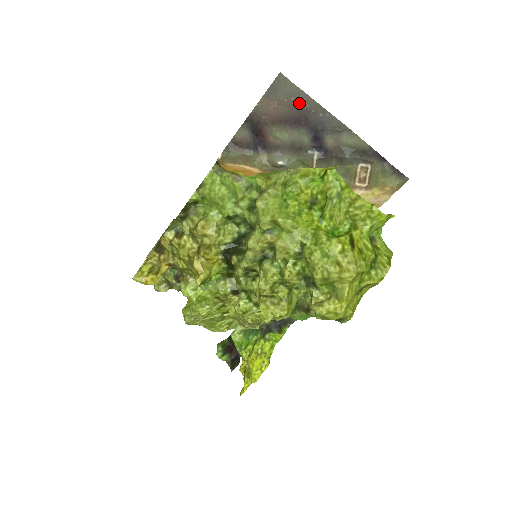
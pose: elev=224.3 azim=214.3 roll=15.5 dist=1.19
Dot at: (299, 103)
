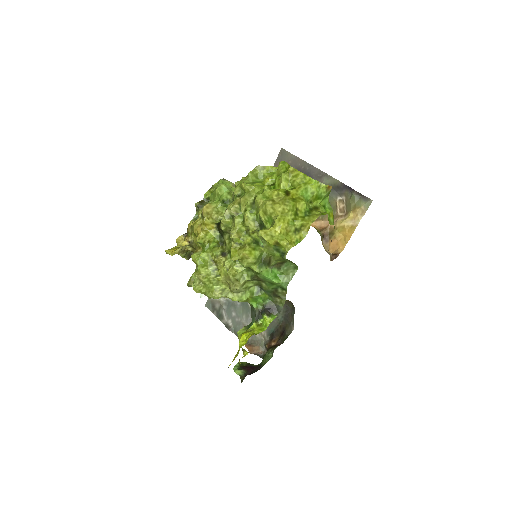
Dot at: (294, 164)
